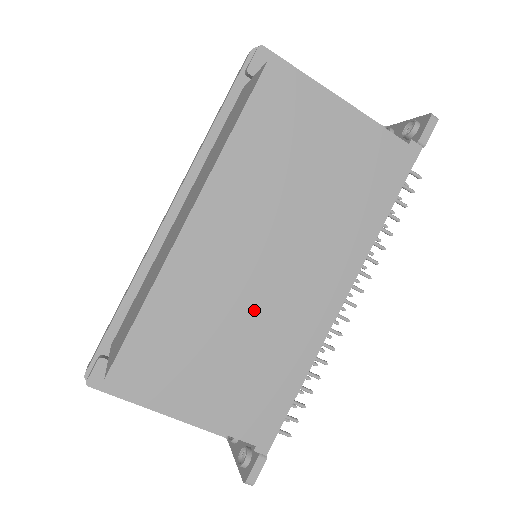
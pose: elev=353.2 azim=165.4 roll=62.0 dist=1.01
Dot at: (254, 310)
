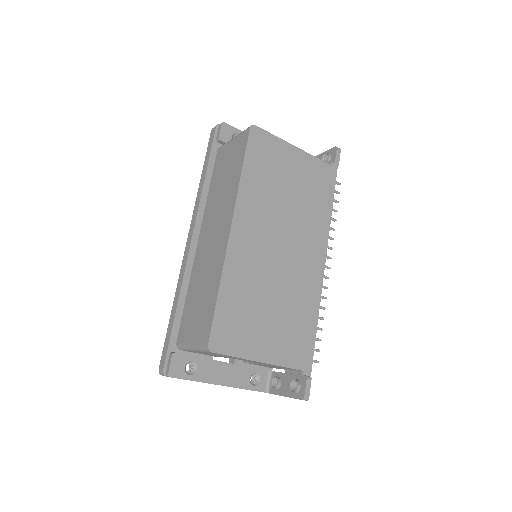
Dot at: (280, 280)
